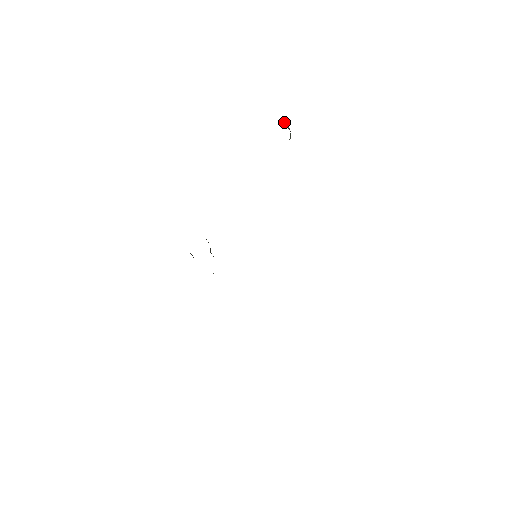
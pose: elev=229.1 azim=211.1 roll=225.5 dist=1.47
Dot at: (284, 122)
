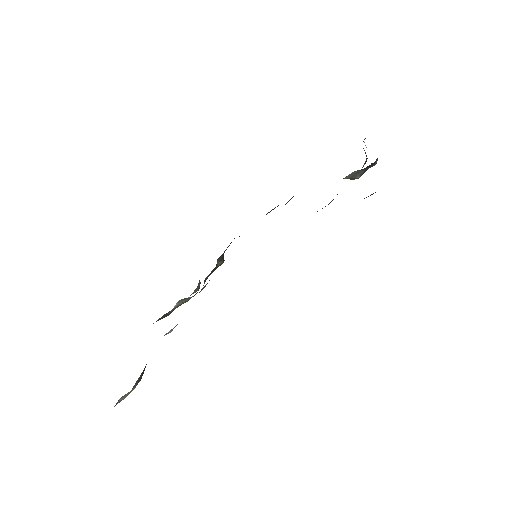
Dot at: (365, 153)
